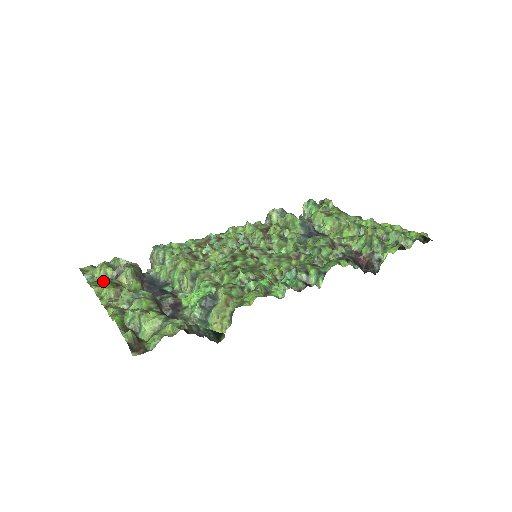
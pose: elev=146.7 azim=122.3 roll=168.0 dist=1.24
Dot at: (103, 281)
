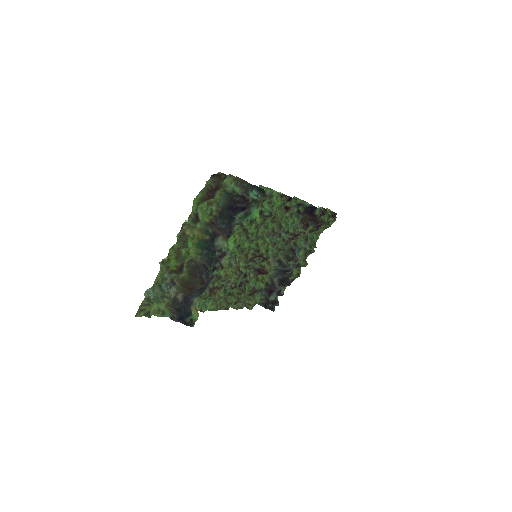
Dot at: (164, 273)
